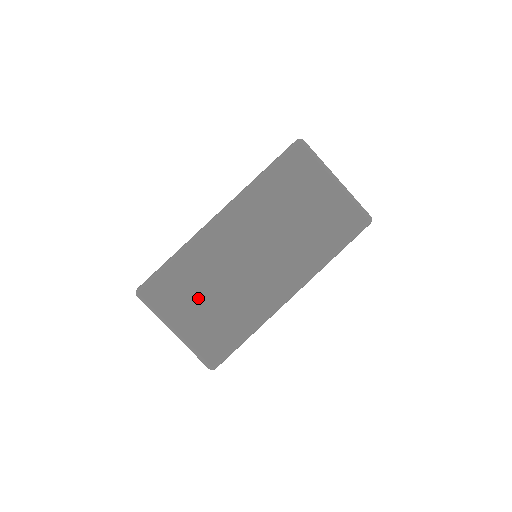
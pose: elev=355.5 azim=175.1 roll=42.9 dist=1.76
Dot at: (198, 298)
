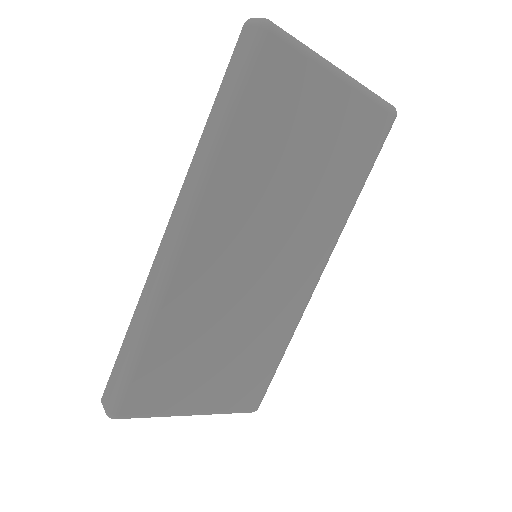
Dot at: (204, 362)
